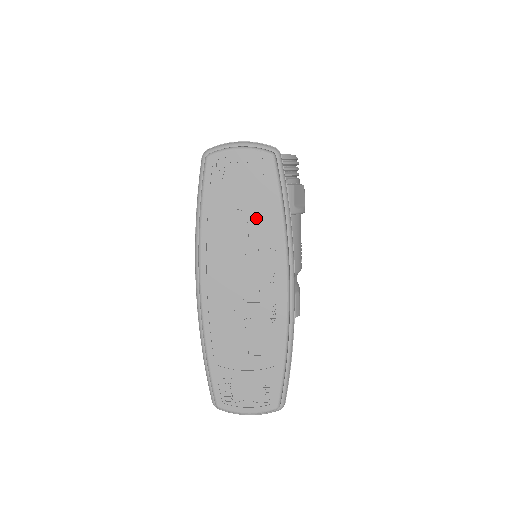
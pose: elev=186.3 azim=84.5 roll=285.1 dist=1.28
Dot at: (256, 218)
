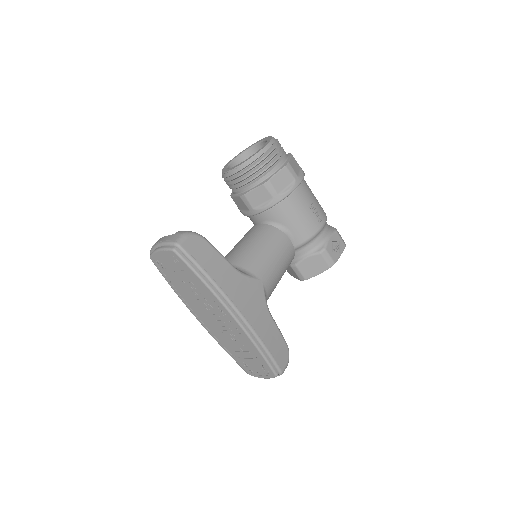
Dot at: (193, 285)
